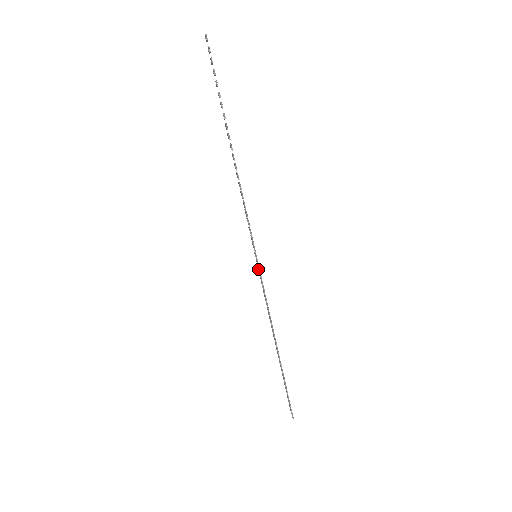
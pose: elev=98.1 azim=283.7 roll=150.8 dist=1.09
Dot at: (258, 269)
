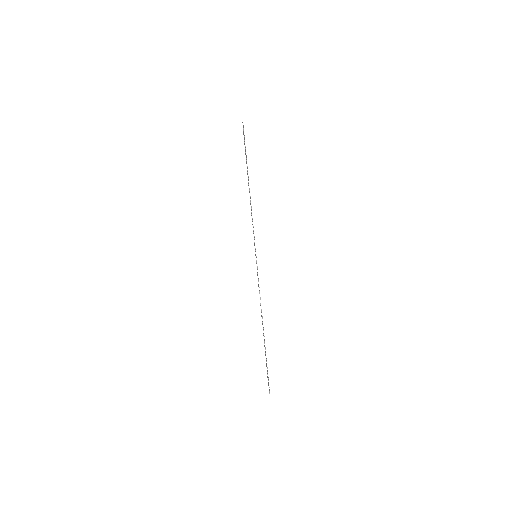
Dot at: occluded
